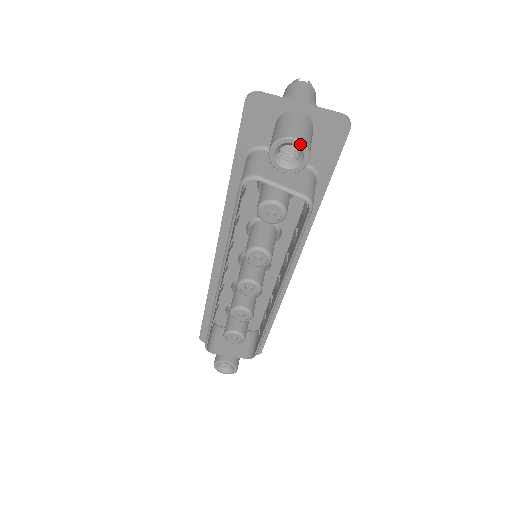
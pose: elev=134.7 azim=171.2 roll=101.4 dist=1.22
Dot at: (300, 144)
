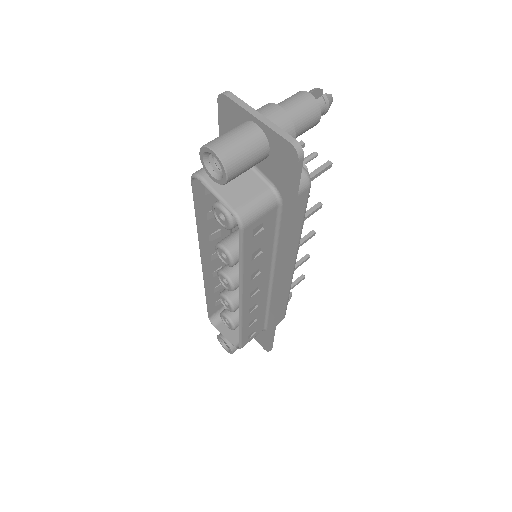
Dot at: (217, 157)
